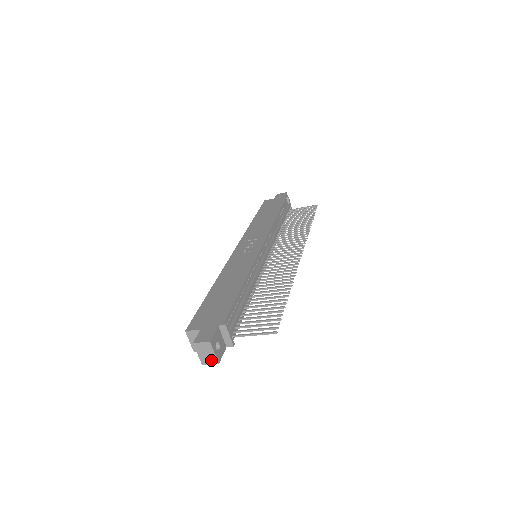
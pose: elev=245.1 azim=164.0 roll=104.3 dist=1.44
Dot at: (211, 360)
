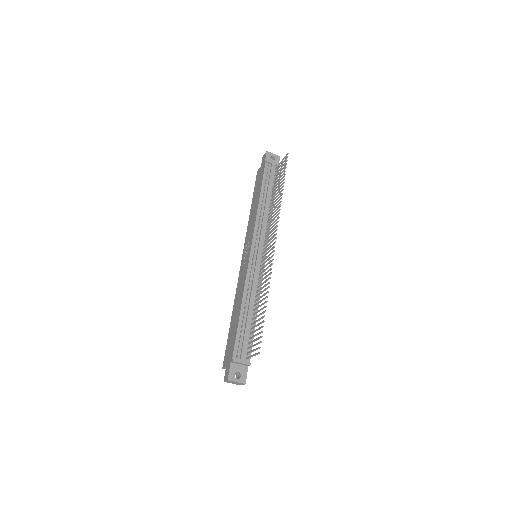
Dot at: (240, 384)
